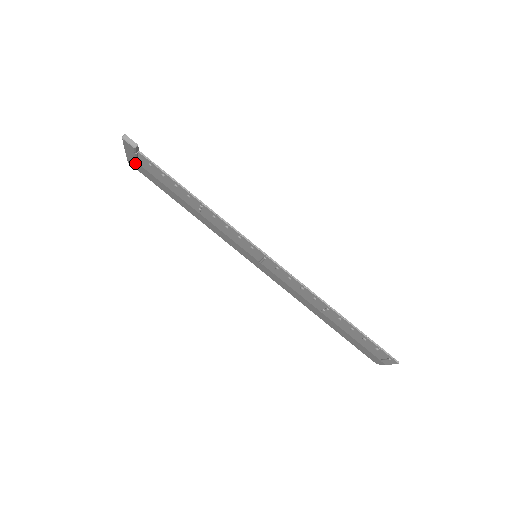
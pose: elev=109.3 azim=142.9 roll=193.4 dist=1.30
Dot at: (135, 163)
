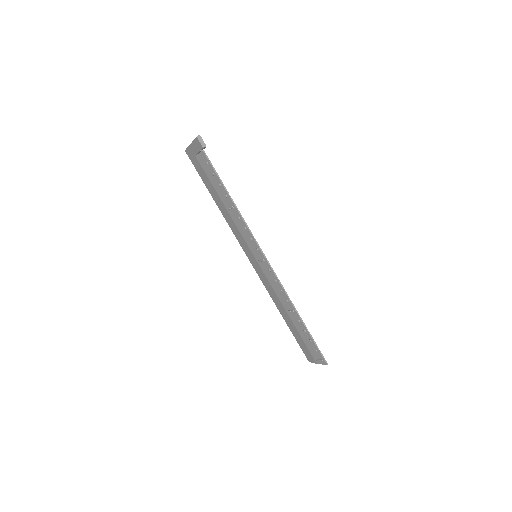
Dot at: (193, 155)
